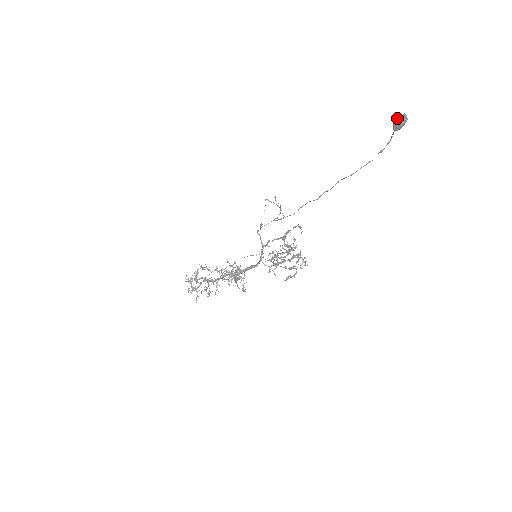
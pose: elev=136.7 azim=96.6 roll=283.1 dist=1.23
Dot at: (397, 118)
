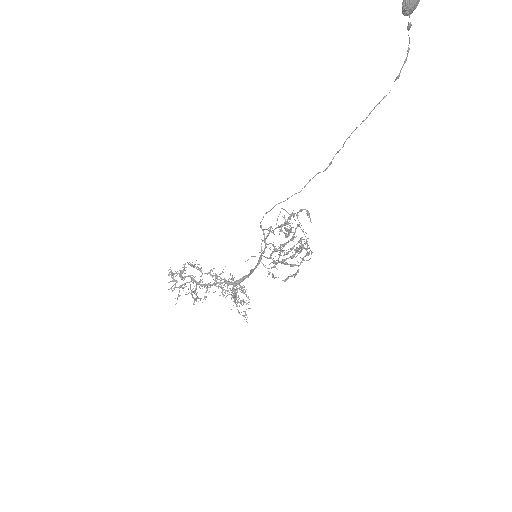
Dot at: out of frame
